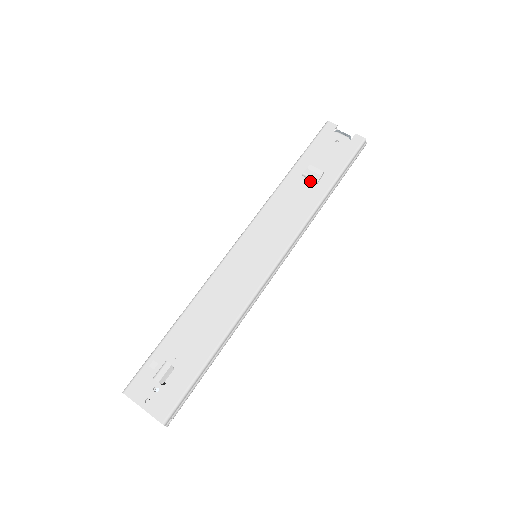
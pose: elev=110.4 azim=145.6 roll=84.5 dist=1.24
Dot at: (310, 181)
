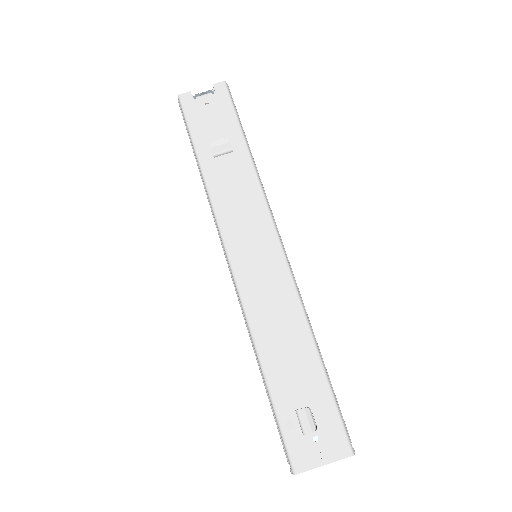
Dot at: (225, 156)
